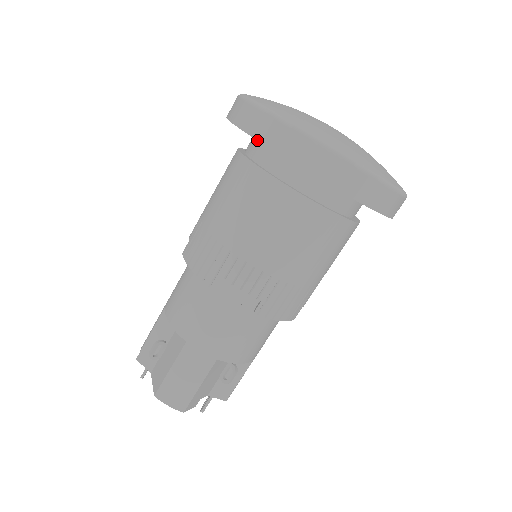
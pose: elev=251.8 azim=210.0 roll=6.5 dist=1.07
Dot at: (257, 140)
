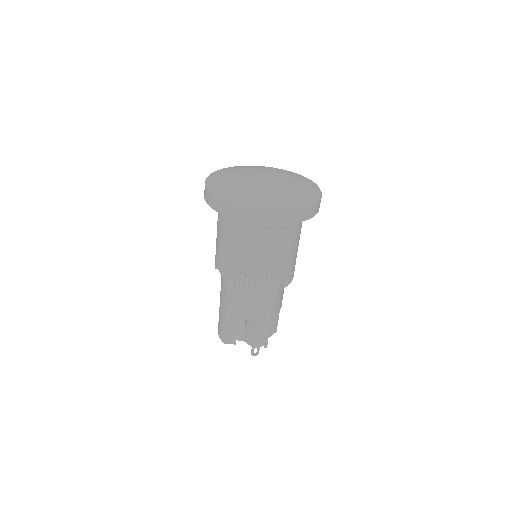
Dot at: occluded
